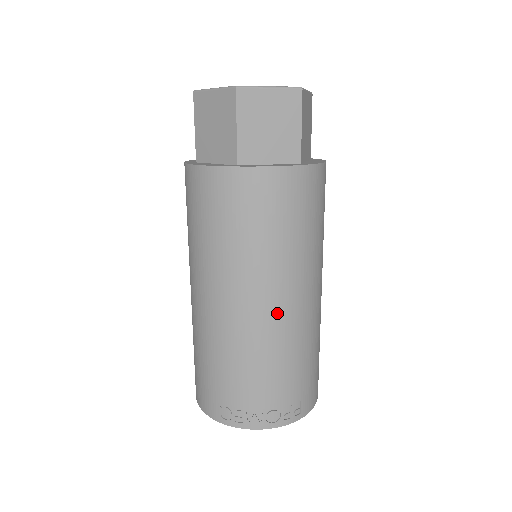
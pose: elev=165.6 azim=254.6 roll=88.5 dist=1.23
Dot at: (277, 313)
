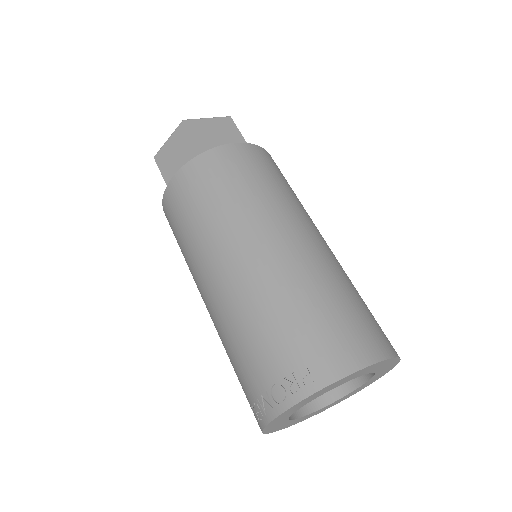
Dot at: (227, 278)
